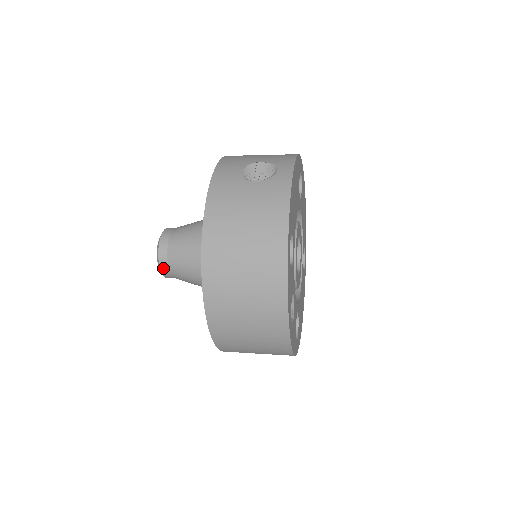
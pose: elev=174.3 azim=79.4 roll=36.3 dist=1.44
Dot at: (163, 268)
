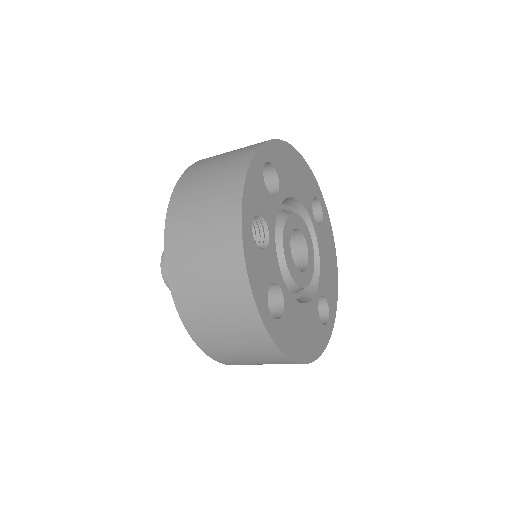
Dot at: (163, 261)
